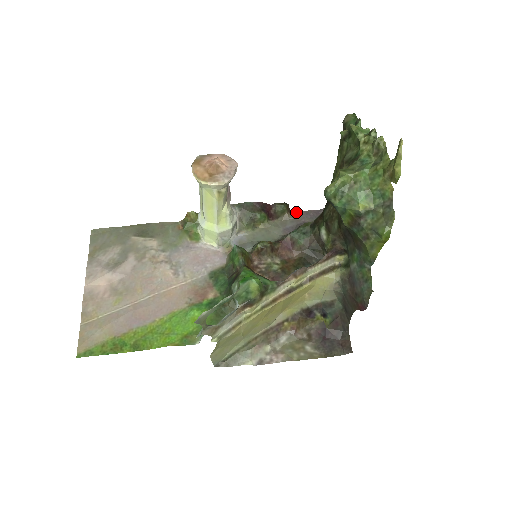
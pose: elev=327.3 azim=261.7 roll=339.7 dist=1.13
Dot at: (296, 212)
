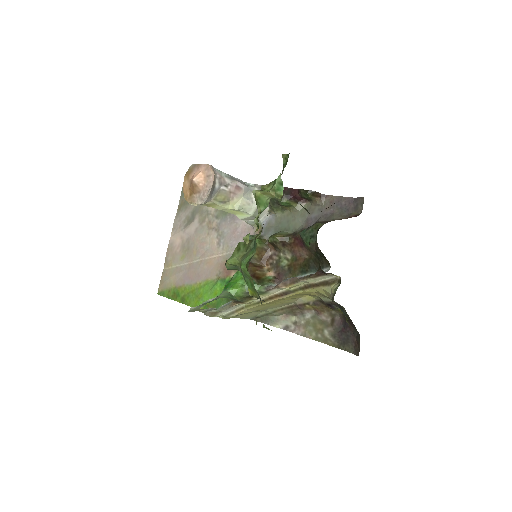
Dot at: (329, 197)
